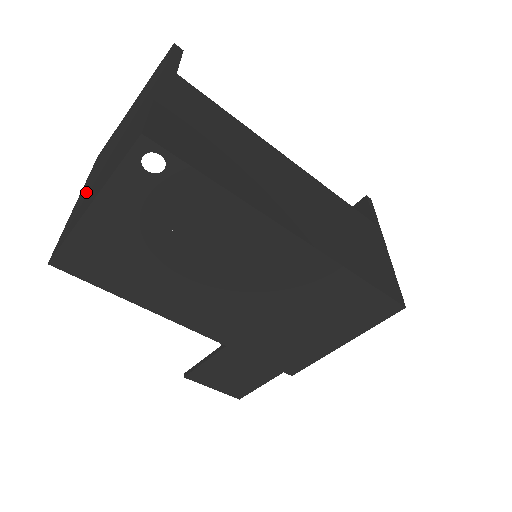
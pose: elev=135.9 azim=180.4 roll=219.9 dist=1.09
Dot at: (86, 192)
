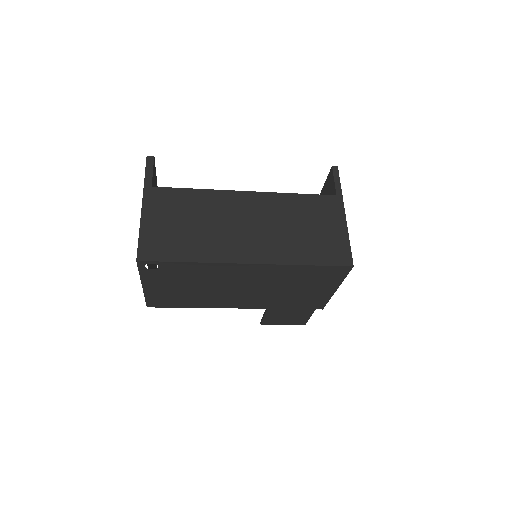
Dot at: occluded
